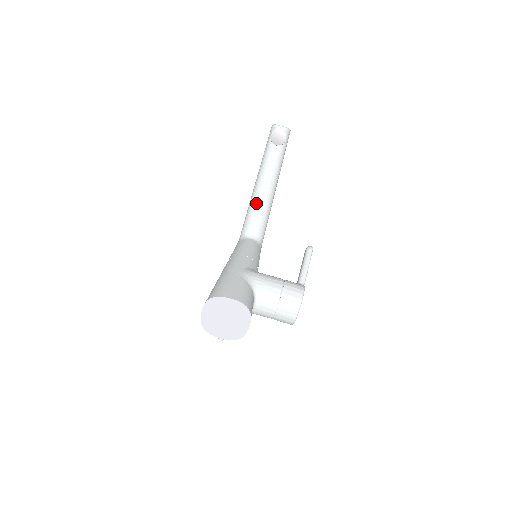
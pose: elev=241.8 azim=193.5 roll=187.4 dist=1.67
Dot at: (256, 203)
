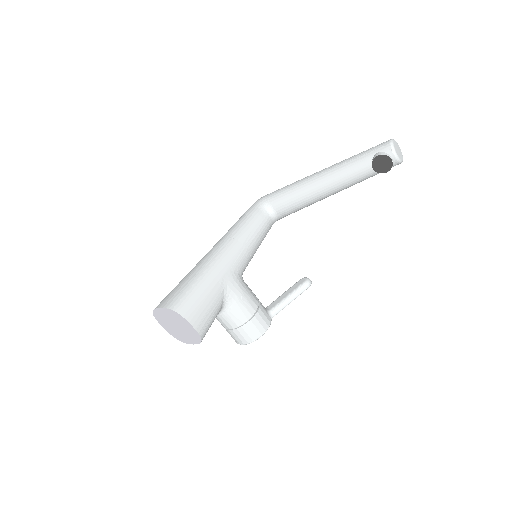
Dot at: (303, 193)
